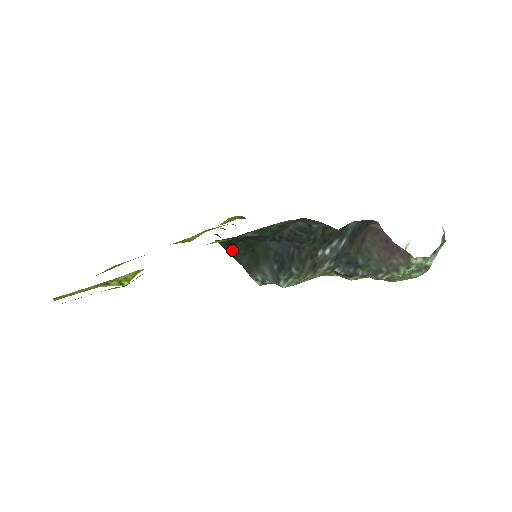
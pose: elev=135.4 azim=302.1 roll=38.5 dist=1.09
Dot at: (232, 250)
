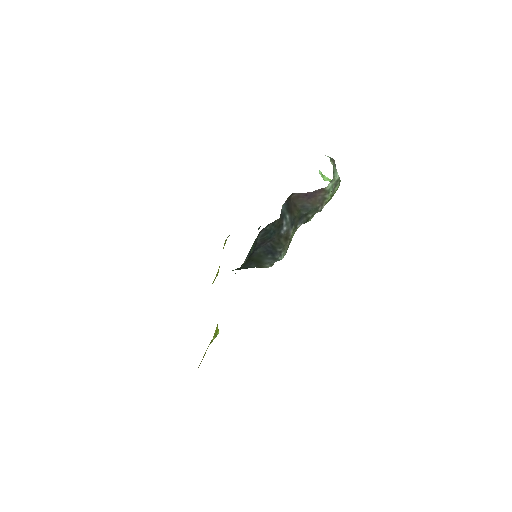
Dot at: (243, 268)
